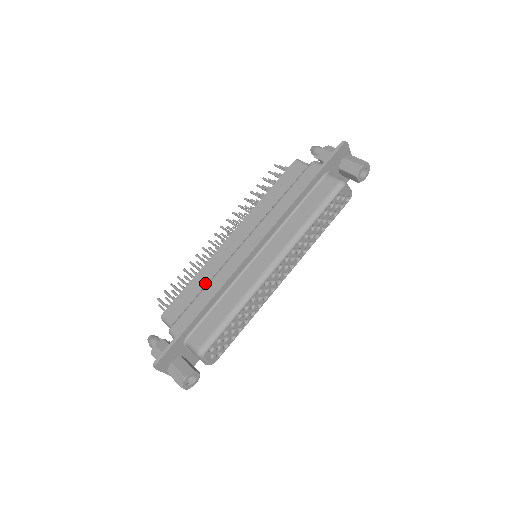
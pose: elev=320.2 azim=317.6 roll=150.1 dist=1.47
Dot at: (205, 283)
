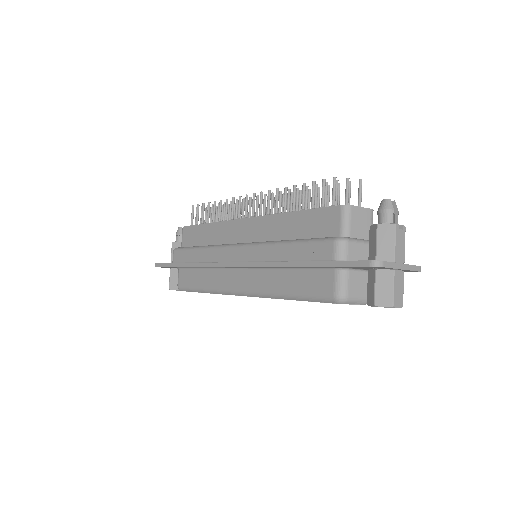
Dot at: (209, 240)
